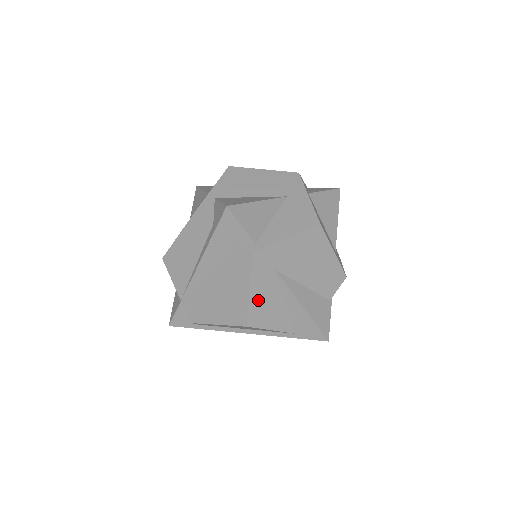
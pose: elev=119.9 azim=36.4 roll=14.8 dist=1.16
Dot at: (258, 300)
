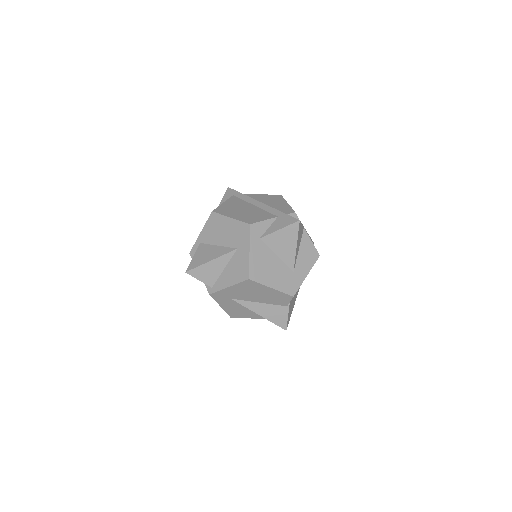
Dot at: (230, 309)
